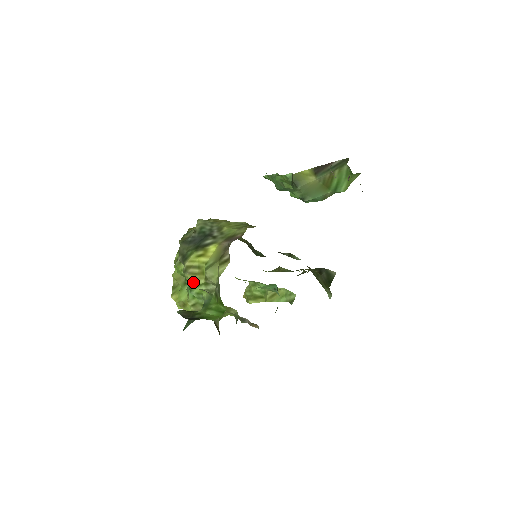
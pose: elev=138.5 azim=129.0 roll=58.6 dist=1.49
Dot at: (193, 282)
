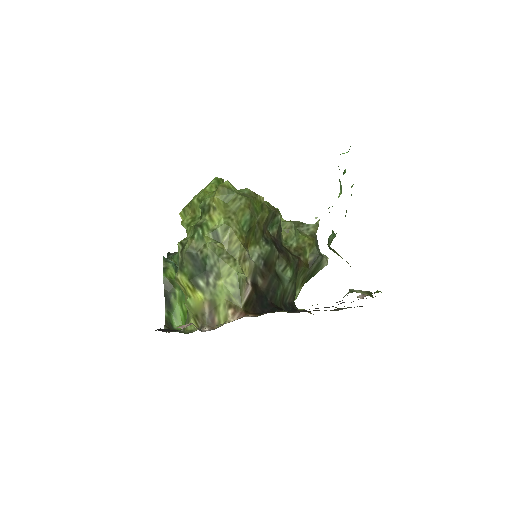
Dot at: occluded
